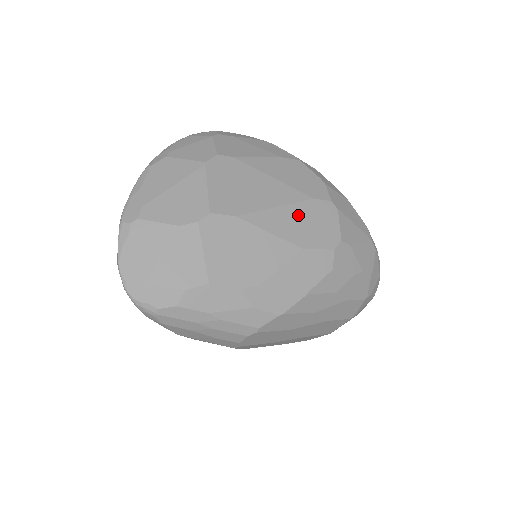
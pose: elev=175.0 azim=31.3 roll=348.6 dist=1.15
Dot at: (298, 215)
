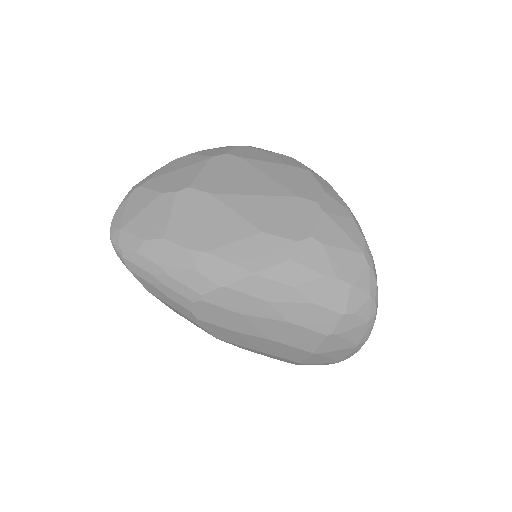
Dot at: (273, 205)
